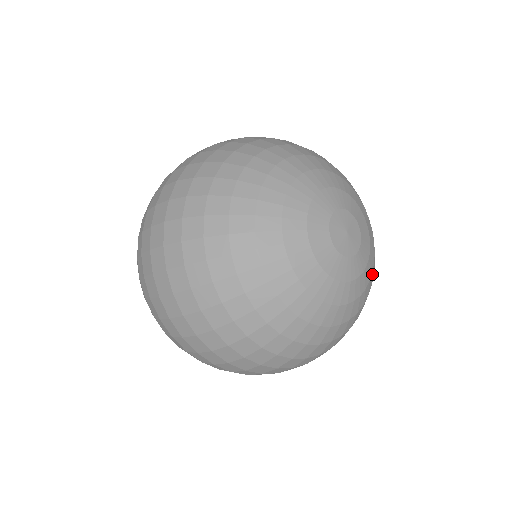
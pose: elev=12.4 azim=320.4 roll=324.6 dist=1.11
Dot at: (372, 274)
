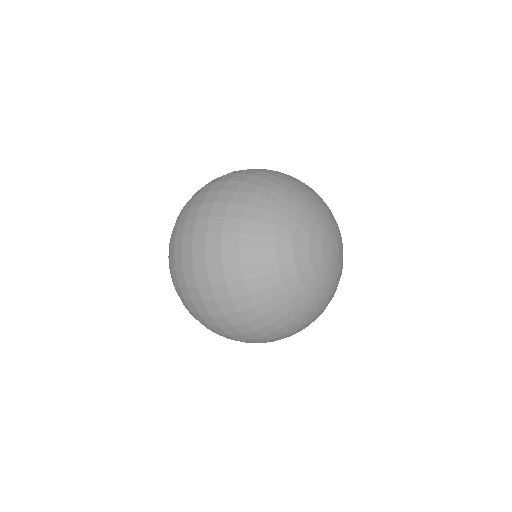
Dot at: occluded
